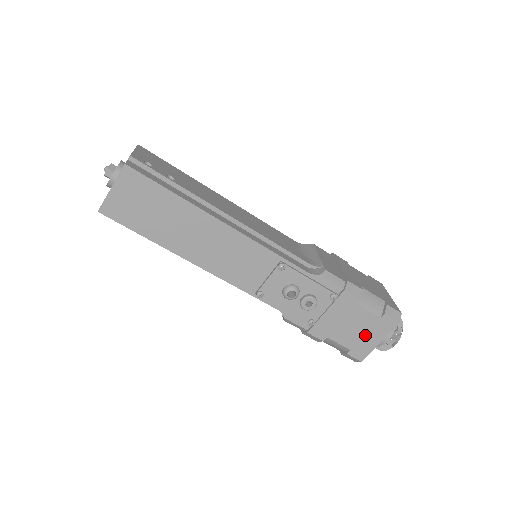
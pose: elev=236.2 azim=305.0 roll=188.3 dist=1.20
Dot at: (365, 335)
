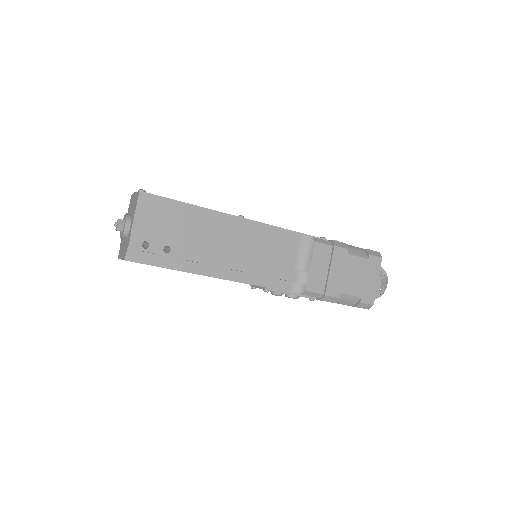
Dot at: occluded
